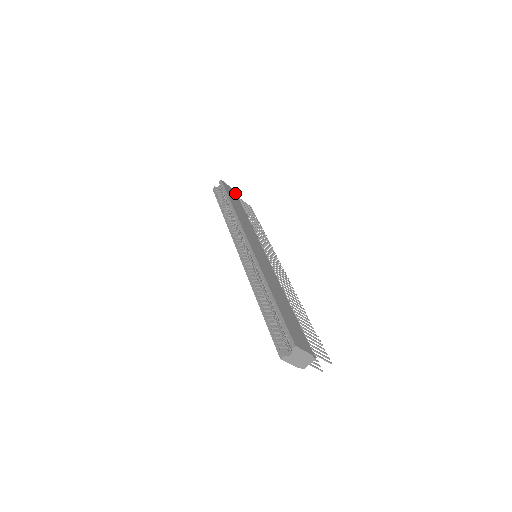
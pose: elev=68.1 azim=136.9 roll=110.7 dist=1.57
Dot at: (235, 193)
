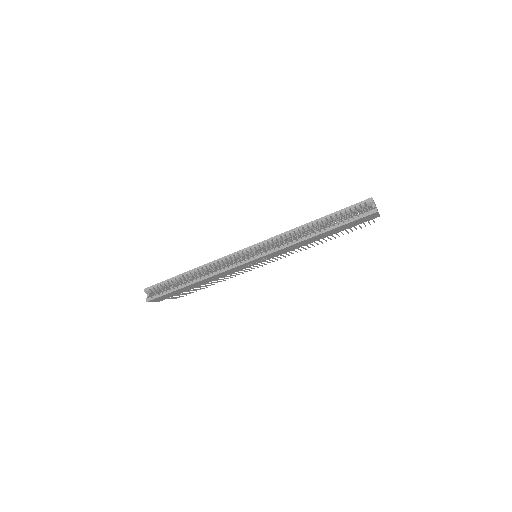
Dot at: occluded
